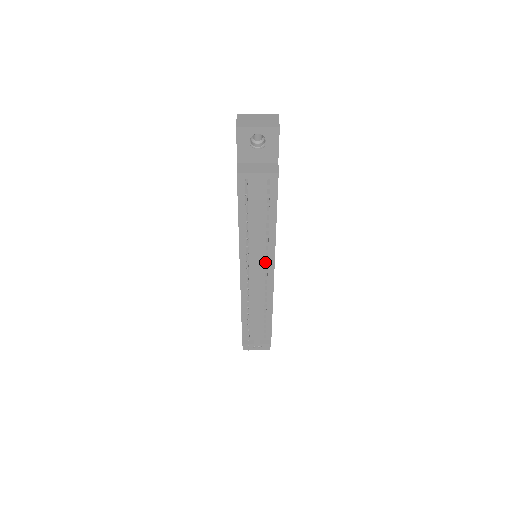
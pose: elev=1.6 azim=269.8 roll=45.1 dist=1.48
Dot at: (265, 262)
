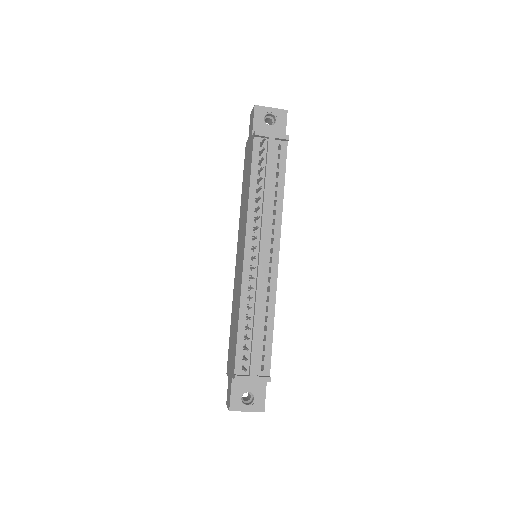
Dot at: occluded
